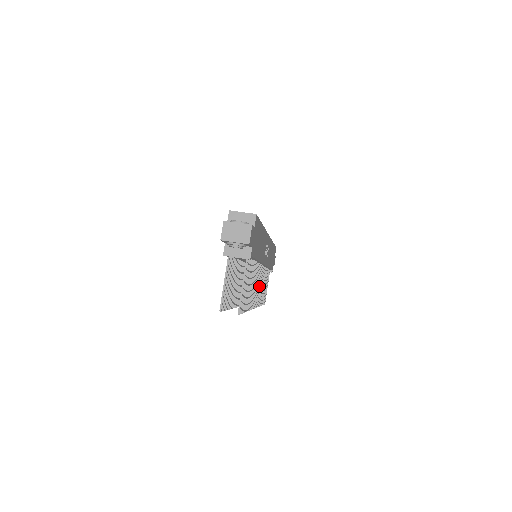
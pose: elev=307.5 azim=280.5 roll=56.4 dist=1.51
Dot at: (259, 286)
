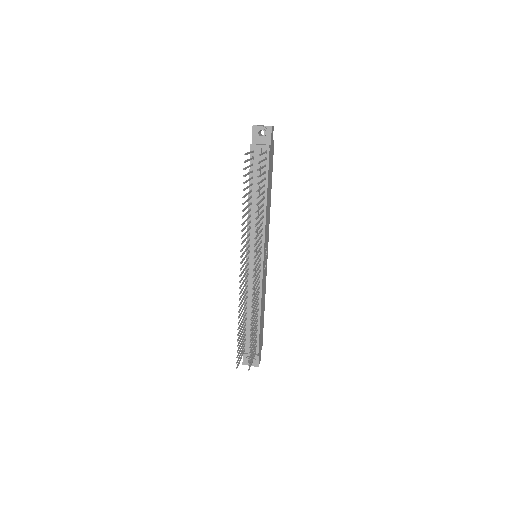
Dot at: (257, 270)
